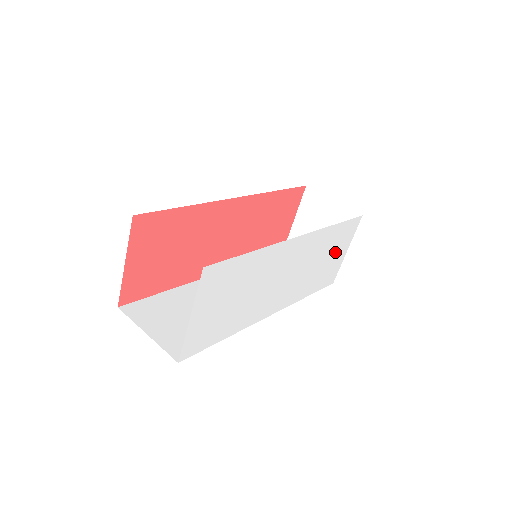
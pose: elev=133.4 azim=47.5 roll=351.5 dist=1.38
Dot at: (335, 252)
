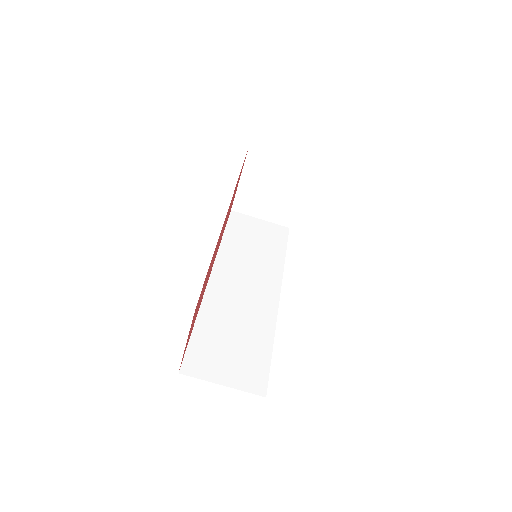
Dot at: occluded
